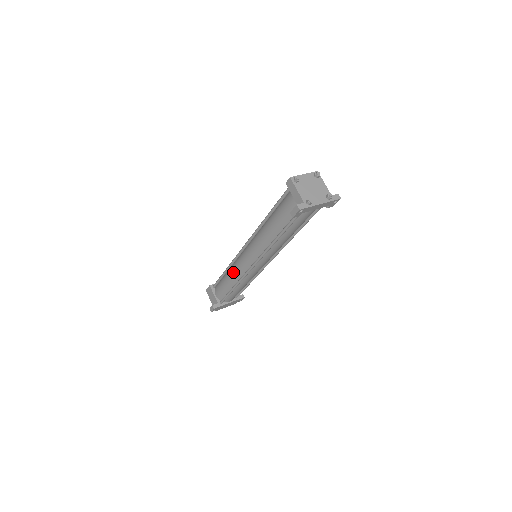
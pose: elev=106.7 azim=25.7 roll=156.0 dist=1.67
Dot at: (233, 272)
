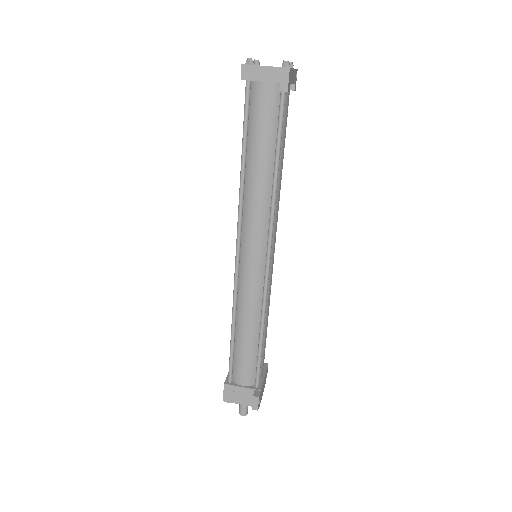
Dot at: (246, 309)
